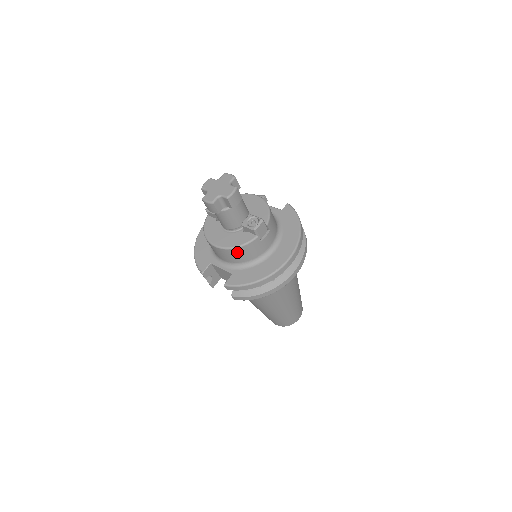
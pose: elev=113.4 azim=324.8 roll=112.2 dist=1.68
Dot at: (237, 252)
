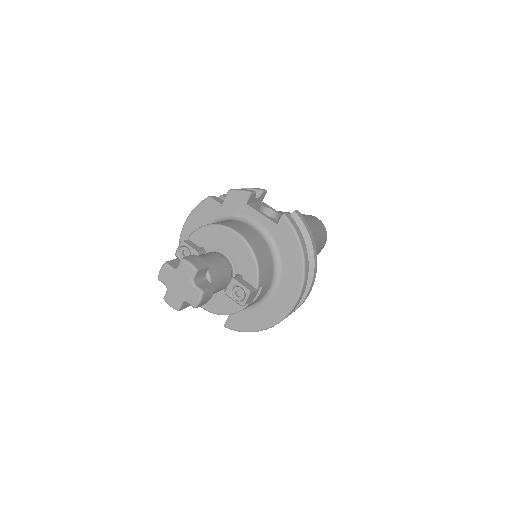
Dot at: occluded
